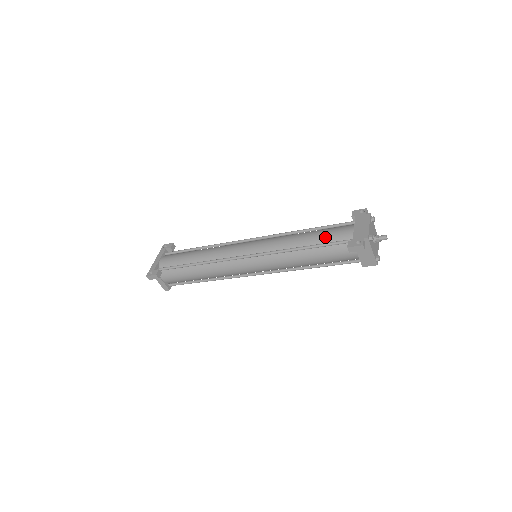
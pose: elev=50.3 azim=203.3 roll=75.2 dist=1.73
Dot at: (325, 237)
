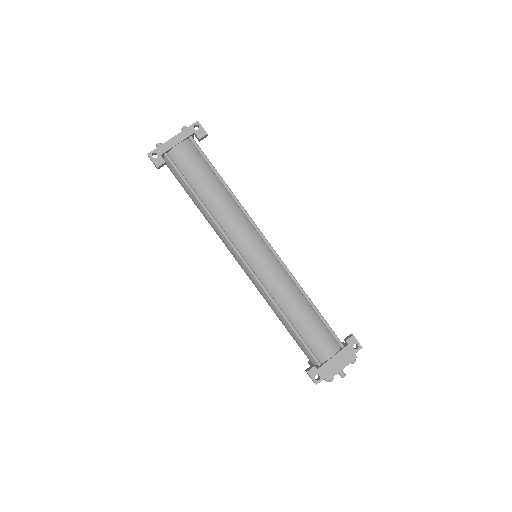
Dot at: (309, 335)
